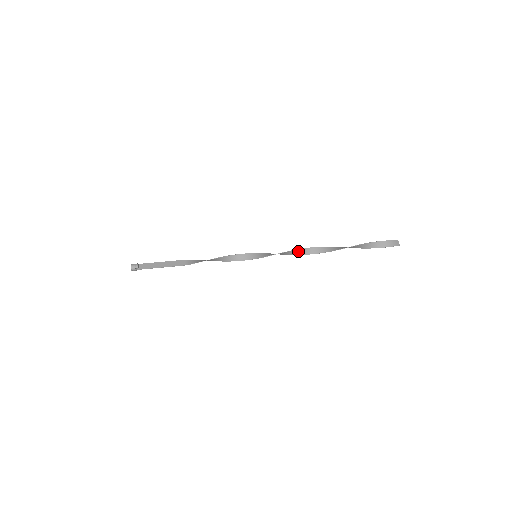
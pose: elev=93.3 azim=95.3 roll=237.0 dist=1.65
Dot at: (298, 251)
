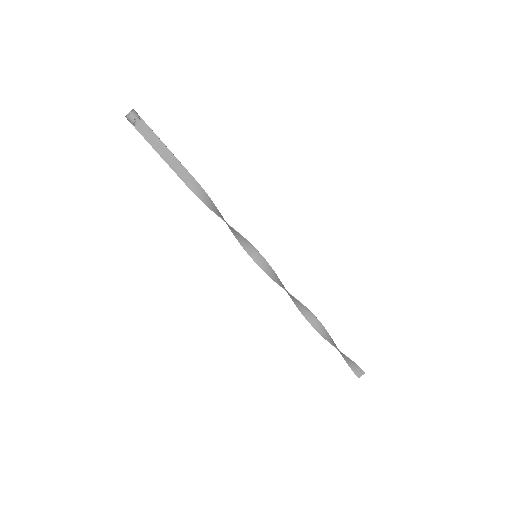
Dot at: occluded
